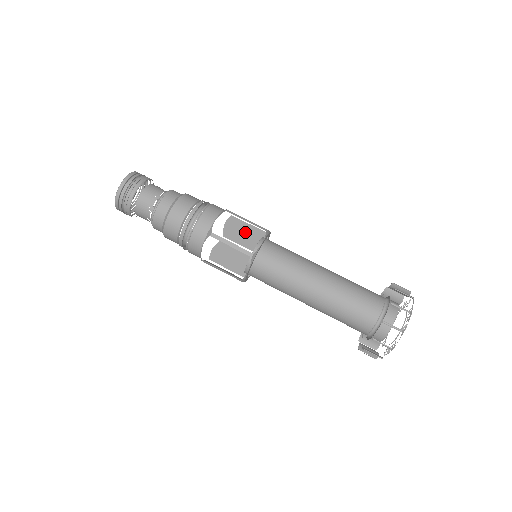
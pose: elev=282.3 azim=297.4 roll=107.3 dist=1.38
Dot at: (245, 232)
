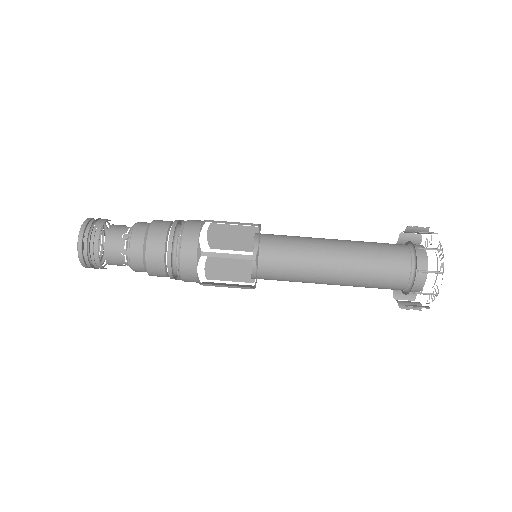
Dot at: (232, 235)
